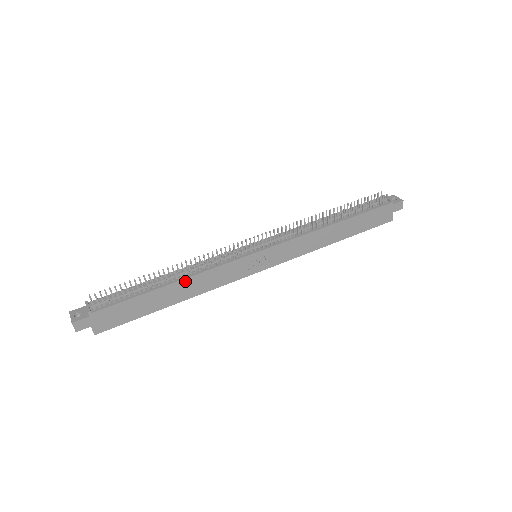
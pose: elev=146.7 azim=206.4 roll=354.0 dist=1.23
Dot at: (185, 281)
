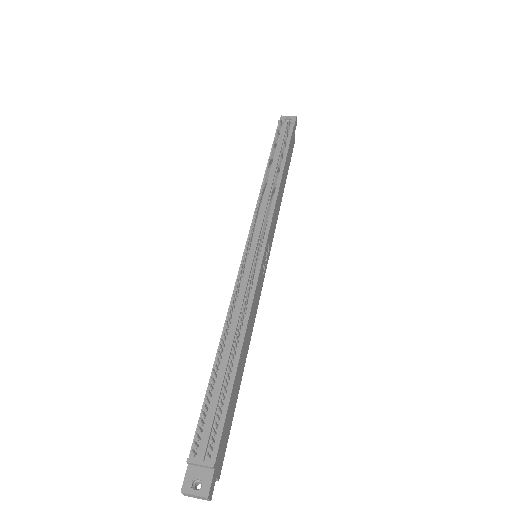
Dot at: (245, 337)
